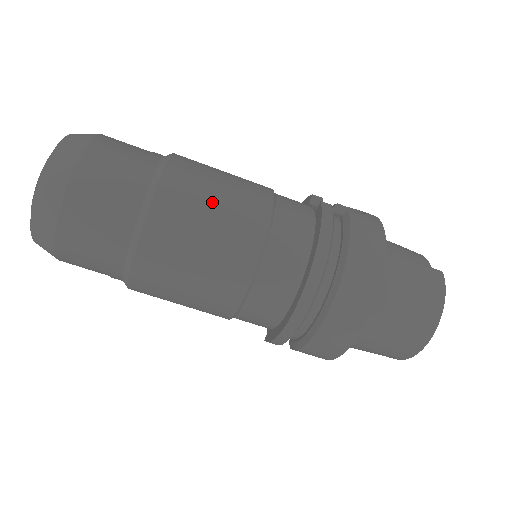
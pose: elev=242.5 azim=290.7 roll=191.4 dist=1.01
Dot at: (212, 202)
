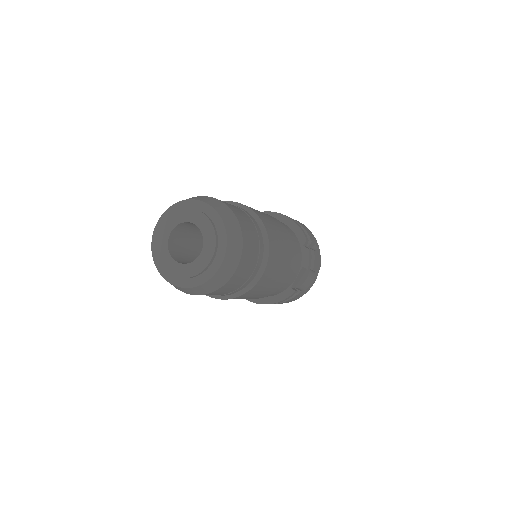
Dot at: (247, 298)
